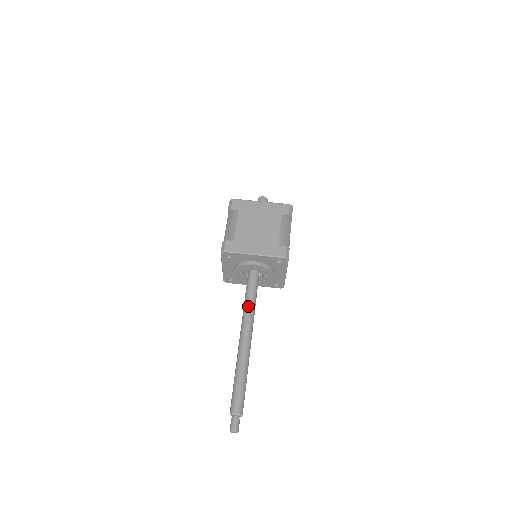
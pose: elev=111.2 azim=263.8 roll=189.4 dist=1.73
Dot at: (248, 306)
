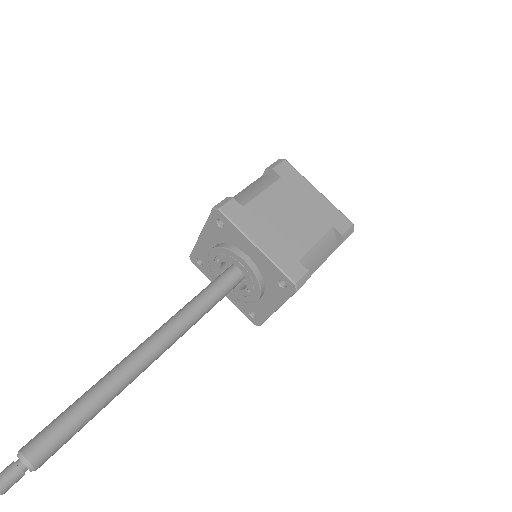
Dot at: (190, 310)
